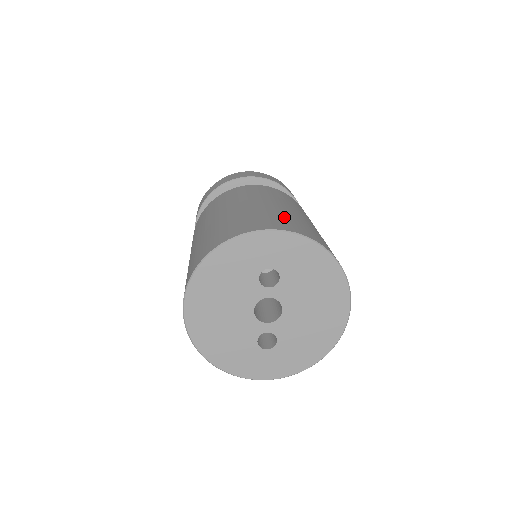
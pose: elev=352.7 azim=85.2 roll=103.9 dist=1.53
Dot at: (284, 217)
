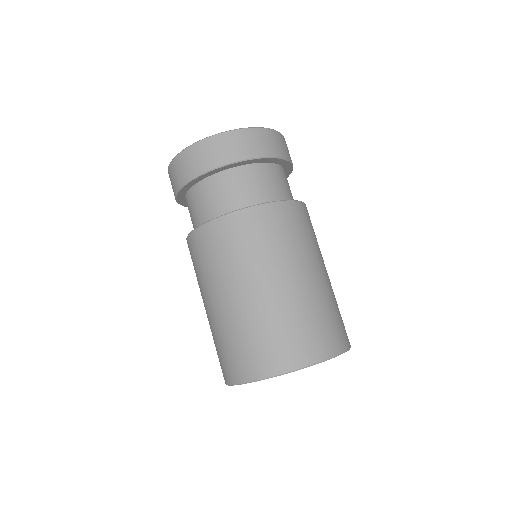
Dot at: (320, 318)
